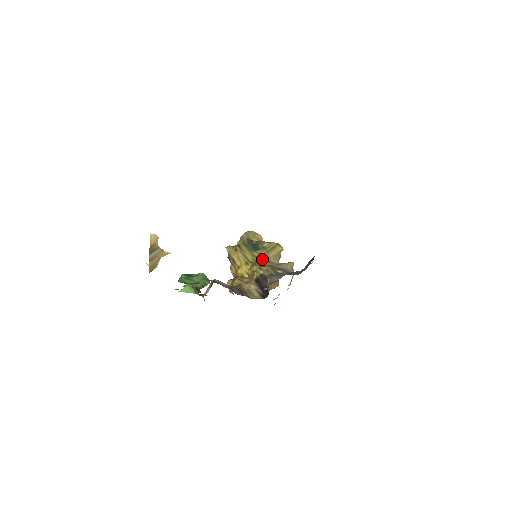
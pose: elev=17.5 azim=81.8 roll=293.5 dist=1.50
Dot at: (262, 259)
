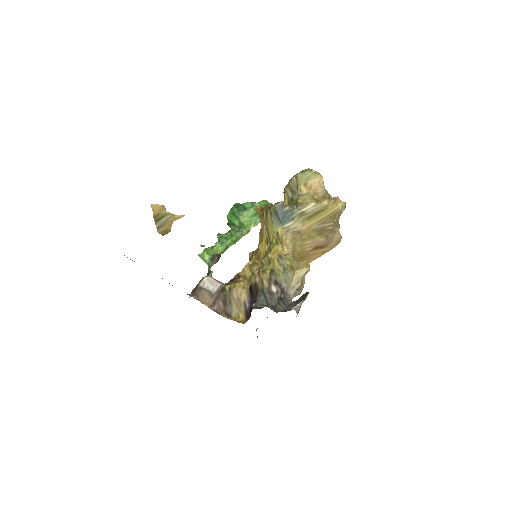
Dot at: (284, 241)
